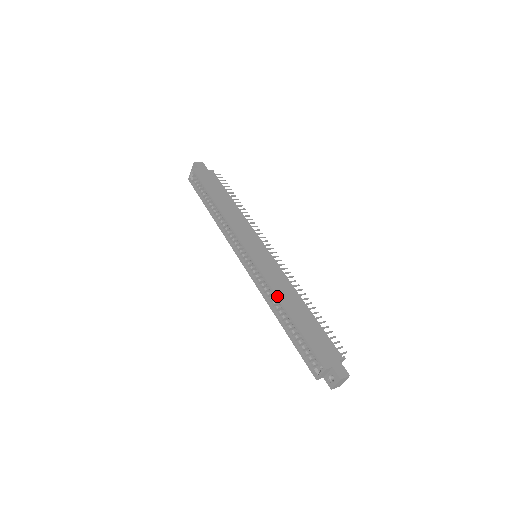
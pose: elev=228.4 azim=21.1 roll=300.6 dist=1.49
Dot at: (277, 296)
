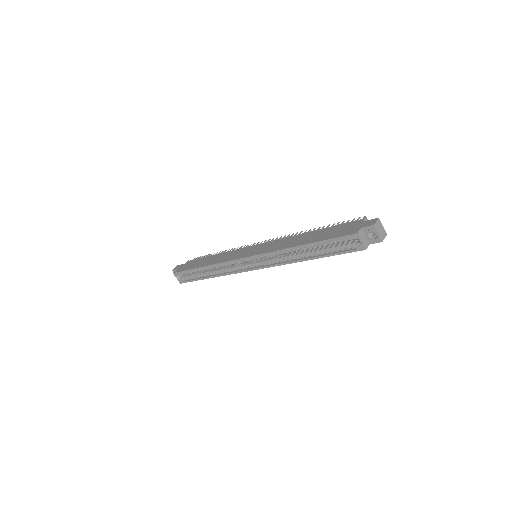
Dot at: (286, 249)
